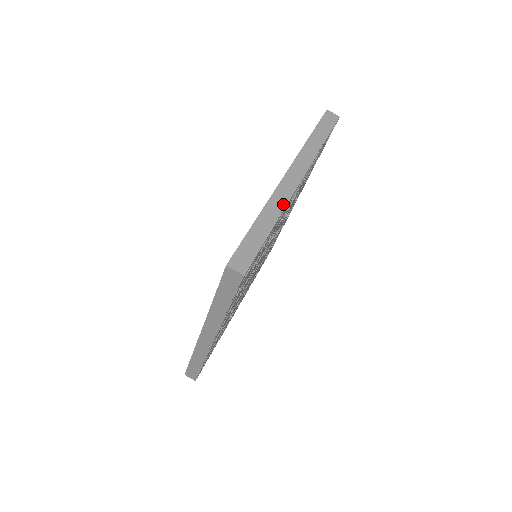
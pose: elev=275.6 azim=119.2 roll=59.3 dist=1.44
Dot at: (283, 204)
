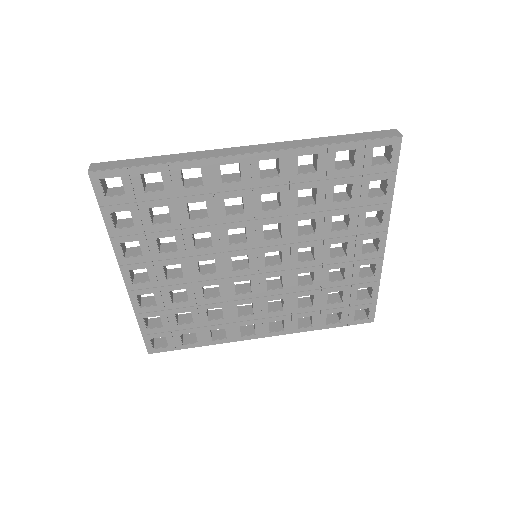
Dot at: (389, 215)
